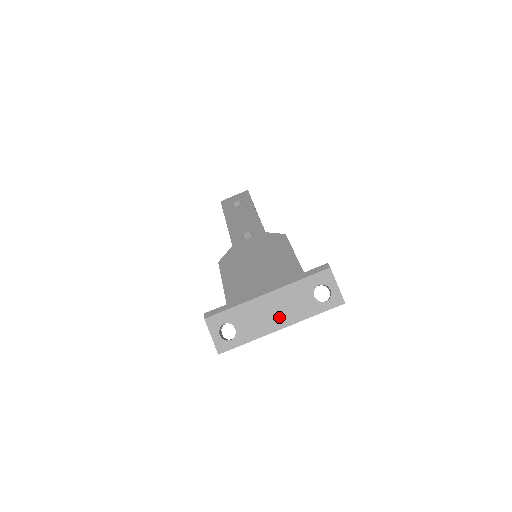
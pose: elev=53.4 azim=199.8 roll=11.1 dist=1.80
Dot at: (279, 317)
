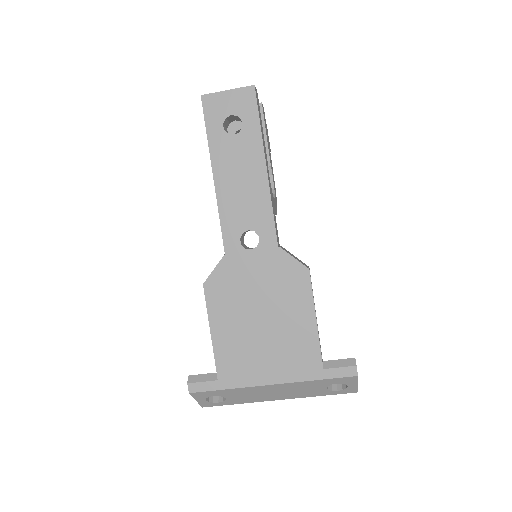
Dot at: (279, 395)
